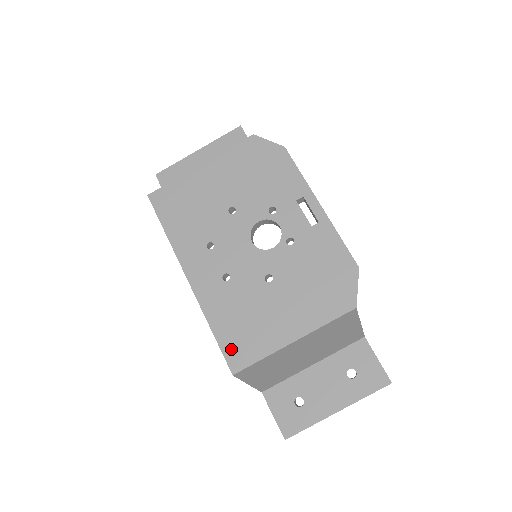
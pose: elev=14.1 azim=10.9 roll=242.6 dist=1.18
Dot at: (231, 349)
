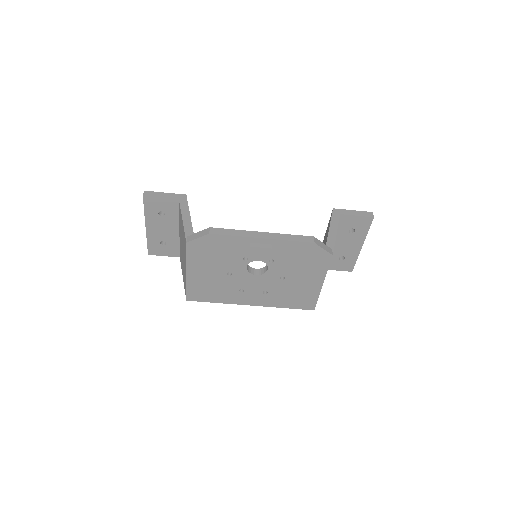
Dot at: (302, 306)
